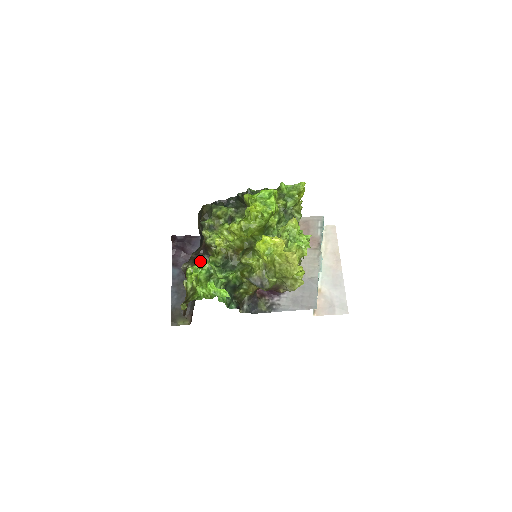
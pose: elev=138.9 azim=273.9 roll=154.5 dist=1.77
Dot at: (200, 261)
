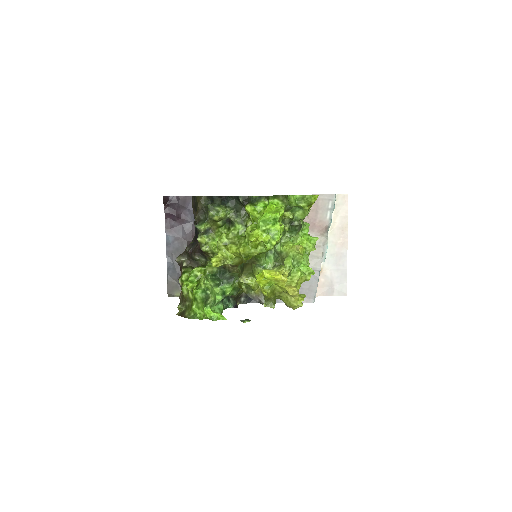
Dot at: (196, 270)
